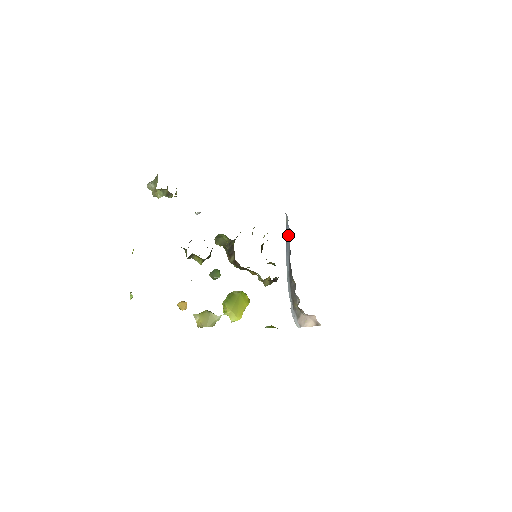
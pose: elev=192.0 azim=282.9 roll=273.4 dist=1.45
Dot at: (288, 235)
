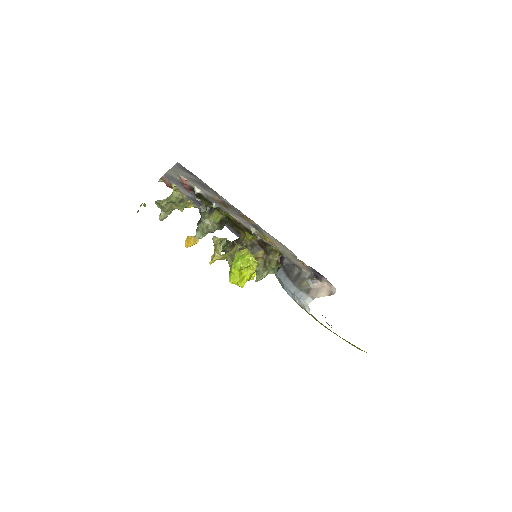
Dot at: occluded
